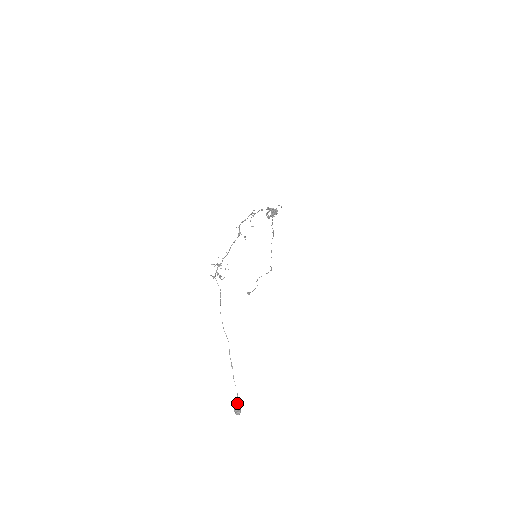
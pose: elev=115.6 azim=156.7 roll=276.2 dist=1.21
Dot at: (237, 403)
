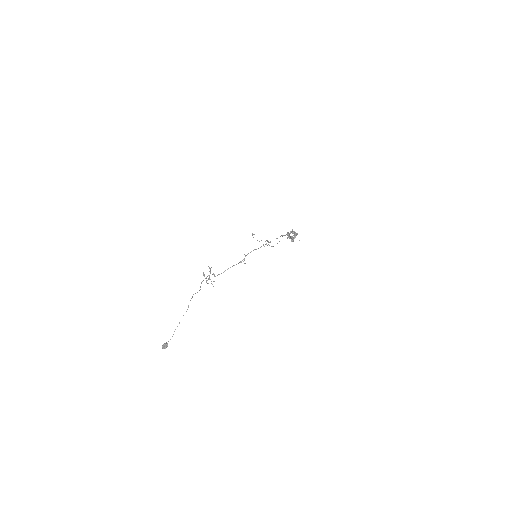
Dot at: occluded
